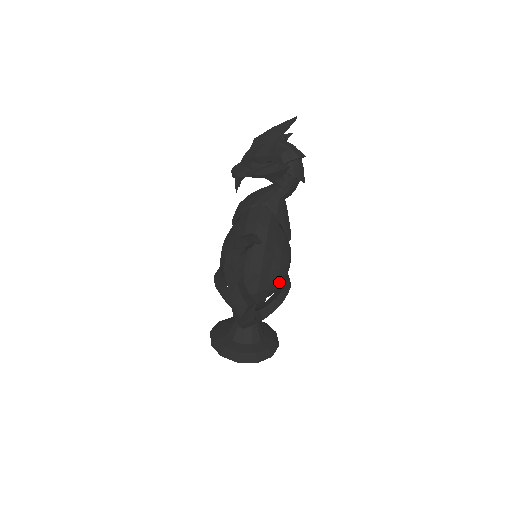
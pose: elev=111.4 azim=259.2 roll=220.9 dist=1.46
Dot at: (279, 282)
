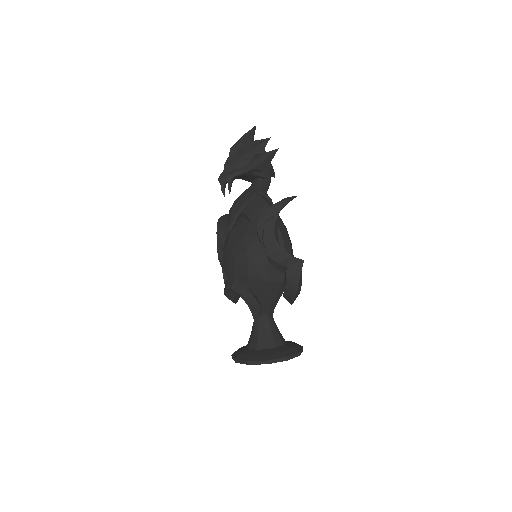
Dot at: occluded
